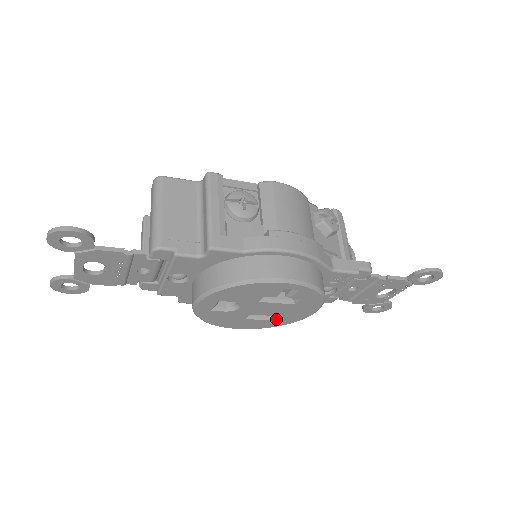
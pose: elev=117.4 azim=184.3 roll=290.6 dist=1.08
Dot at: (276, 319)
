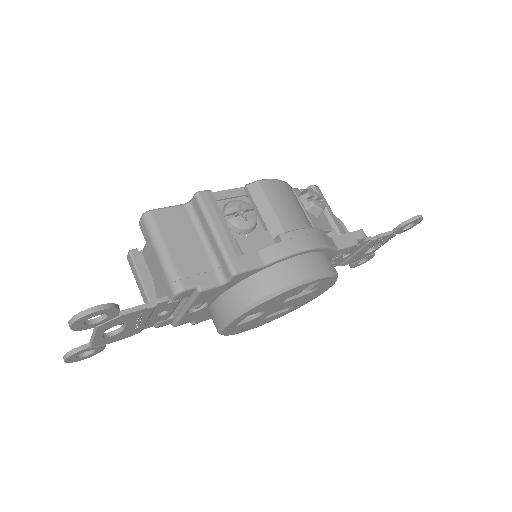
Dot at: (290, 308)
